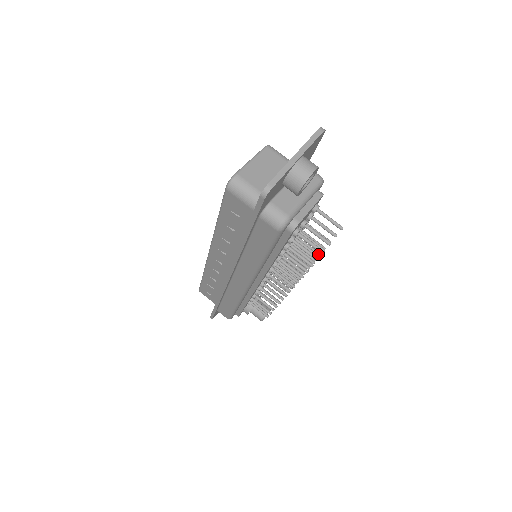
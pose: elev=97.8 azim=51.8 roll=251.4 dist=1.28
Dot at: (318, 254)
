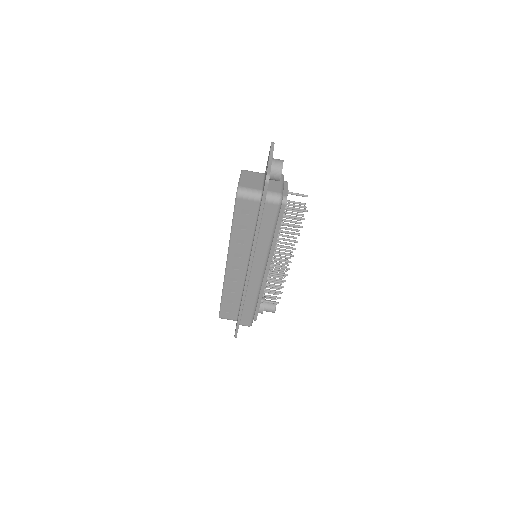
Dot at: (297, 227)
